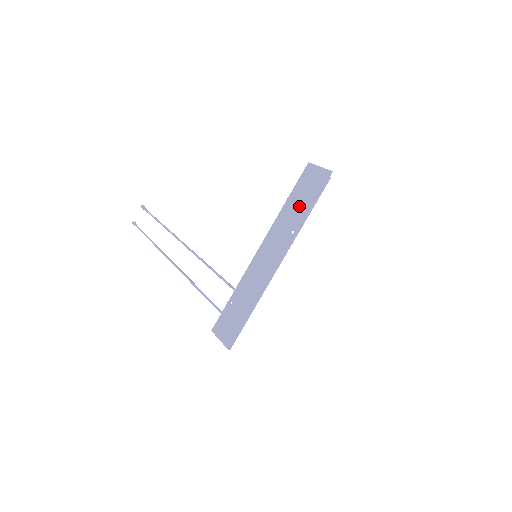
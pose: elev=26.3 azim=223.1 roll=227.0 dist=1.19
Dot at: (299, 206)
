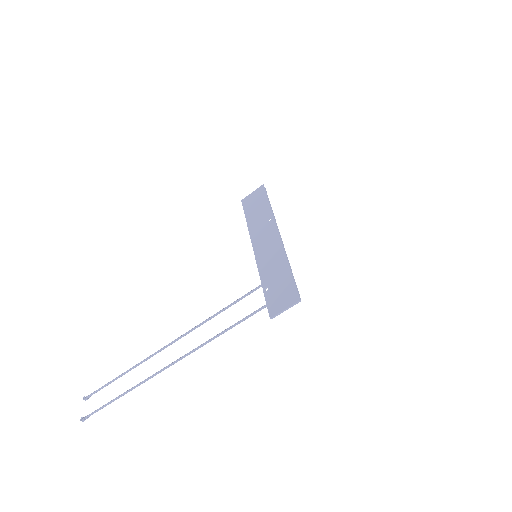
Dot at: (259, 211)
